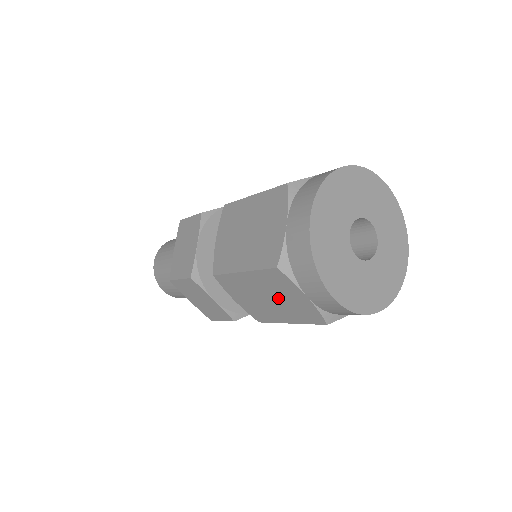
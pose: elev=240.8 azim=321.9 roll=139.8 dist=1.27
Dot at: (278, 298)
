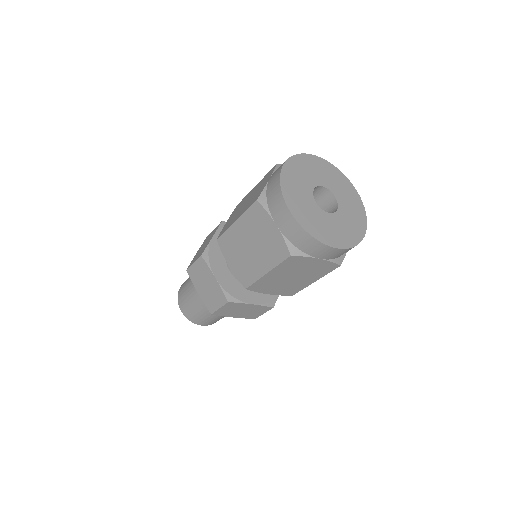
Dot at: (299, 272)
